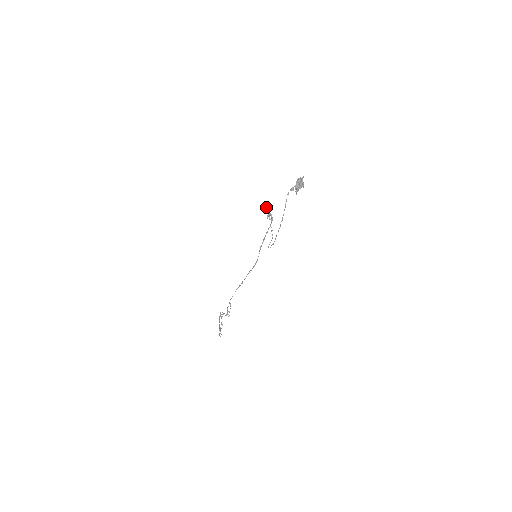
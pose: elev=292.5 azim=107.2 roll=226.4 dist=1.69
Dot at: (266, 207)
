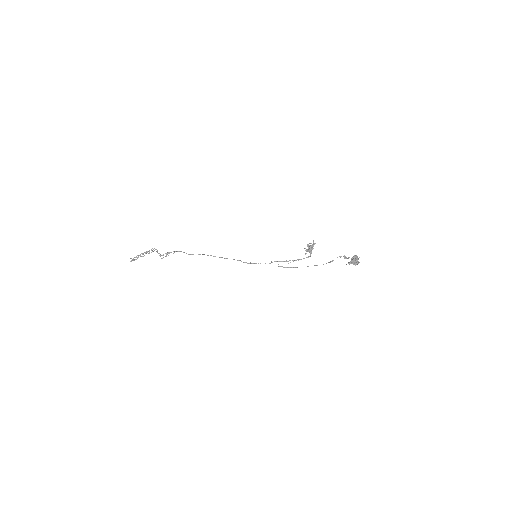
Dot at: (313, 244)
